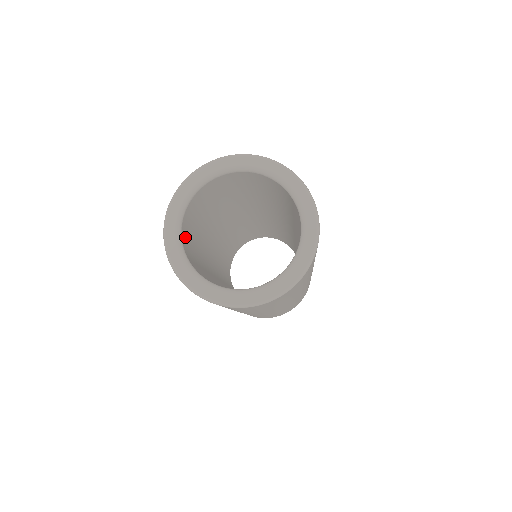
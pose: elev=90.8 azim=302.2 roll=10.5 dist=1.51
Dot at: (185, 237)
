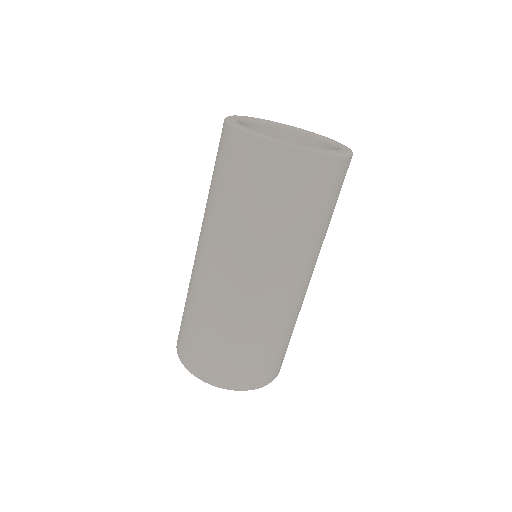
Dot at: occluded
